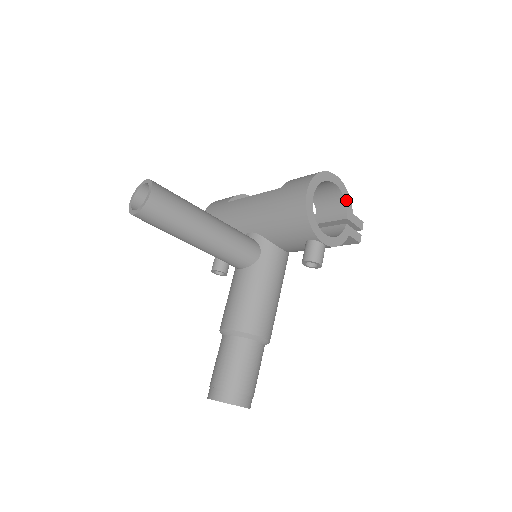
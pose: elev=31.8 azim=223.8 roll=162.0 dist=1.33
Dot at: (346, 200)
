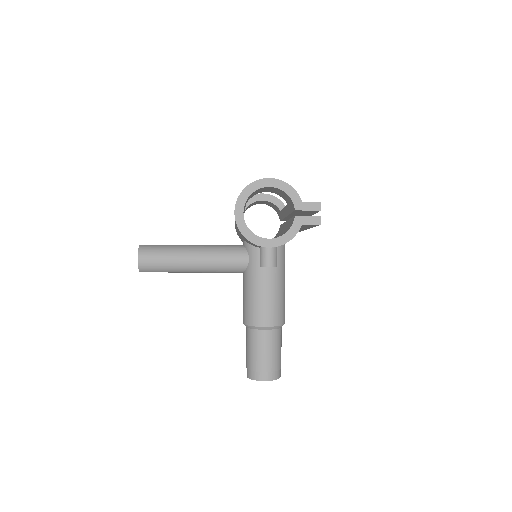
Dot at: (289, 194)
